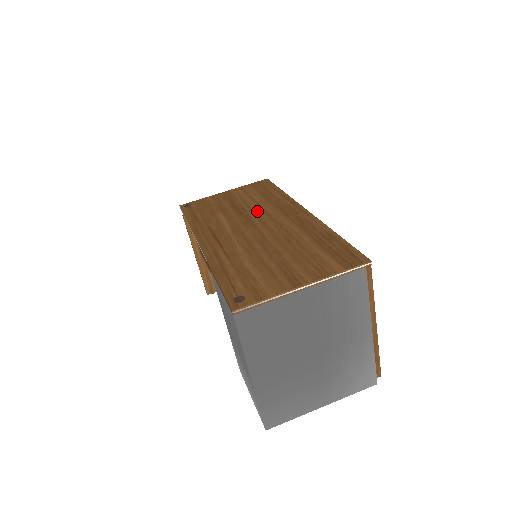
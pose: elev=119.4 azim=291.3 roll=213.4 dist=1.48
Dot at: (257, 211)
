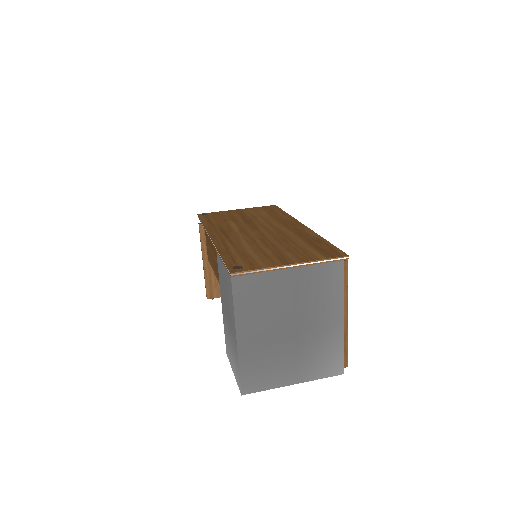
Dot at: (263, 222)
